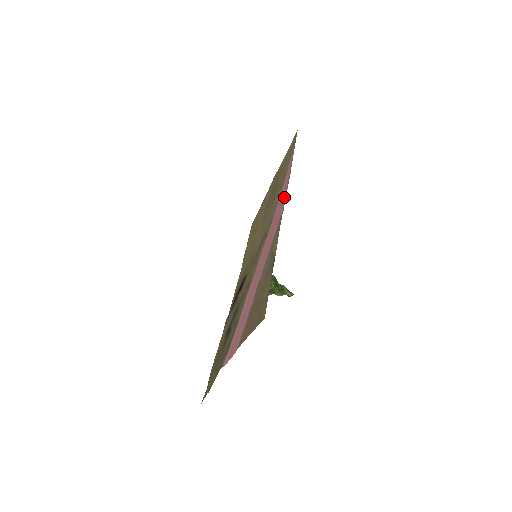
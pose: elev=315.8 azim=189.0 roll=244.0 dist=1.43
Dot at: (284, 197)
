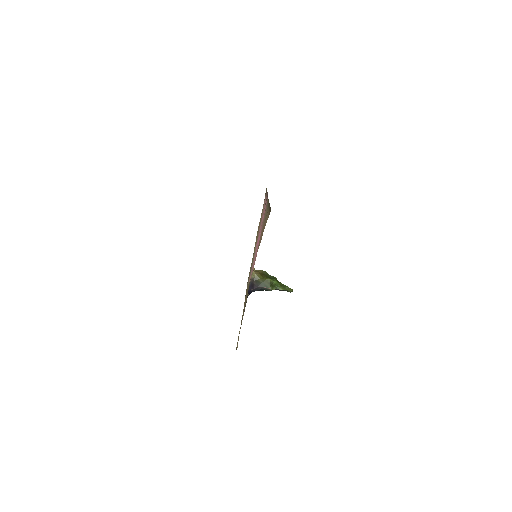
Dot at: occluded
